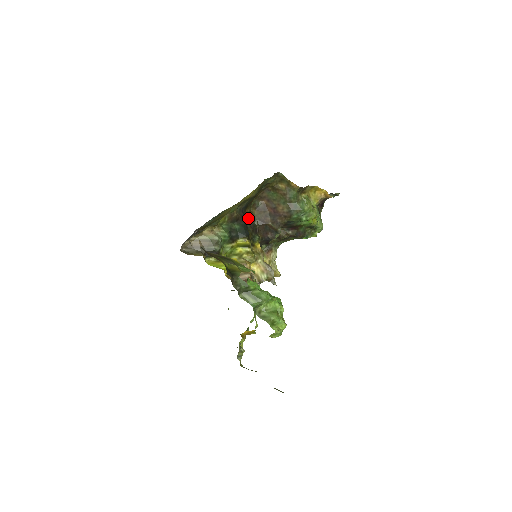
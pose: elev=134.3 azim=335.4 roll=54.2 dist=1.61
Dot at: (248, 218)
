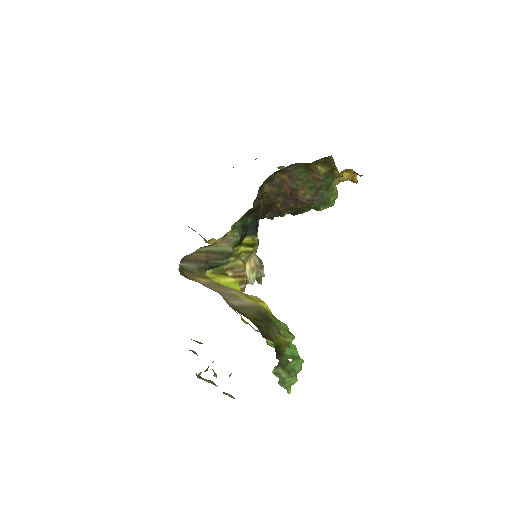
Dot at: (256, 197)
